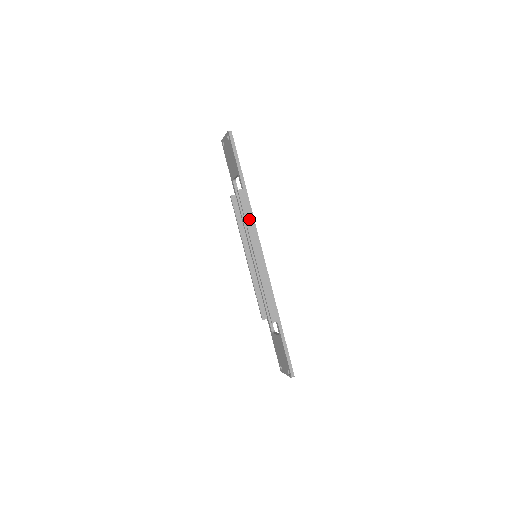
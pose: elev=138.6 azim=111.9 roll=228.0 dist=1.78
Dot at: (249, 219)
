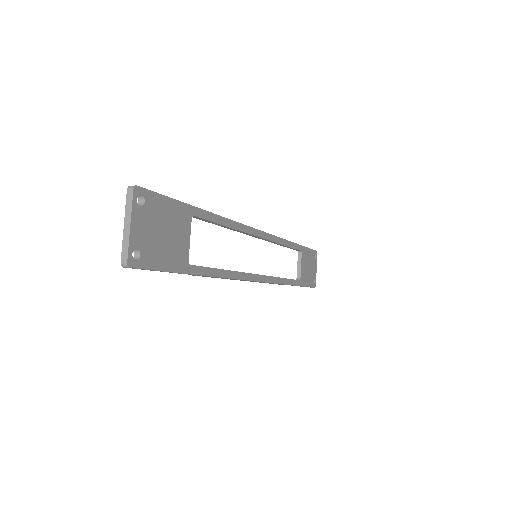
Dot at: occluded
